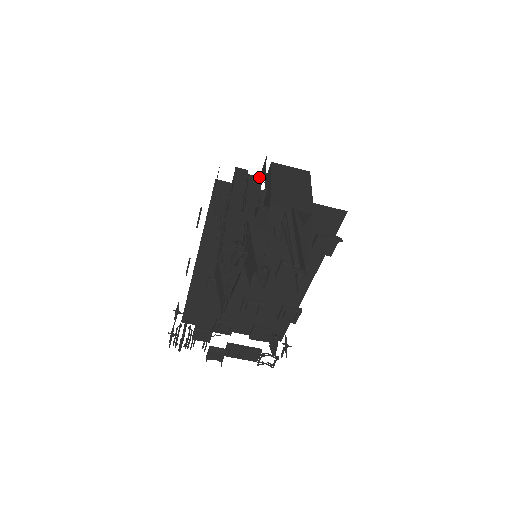
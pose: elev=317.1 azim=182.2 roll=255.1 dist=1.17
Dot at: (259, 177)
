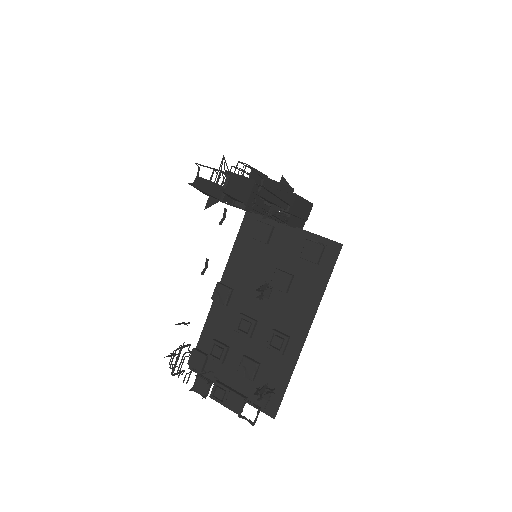
Dot at: (266, 176)
